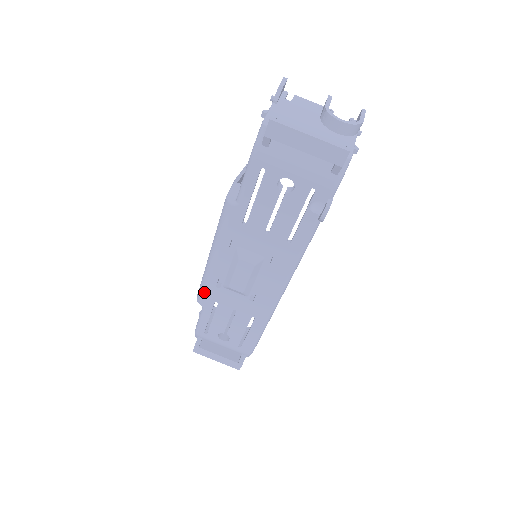
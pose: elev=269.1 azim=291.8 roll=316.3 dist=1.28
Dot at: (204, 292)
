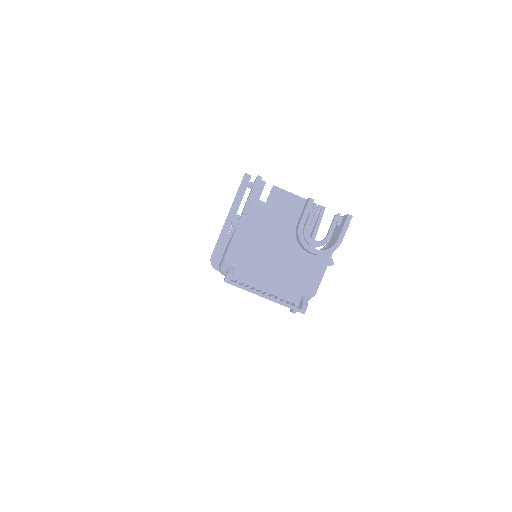
Dot at: occluded
